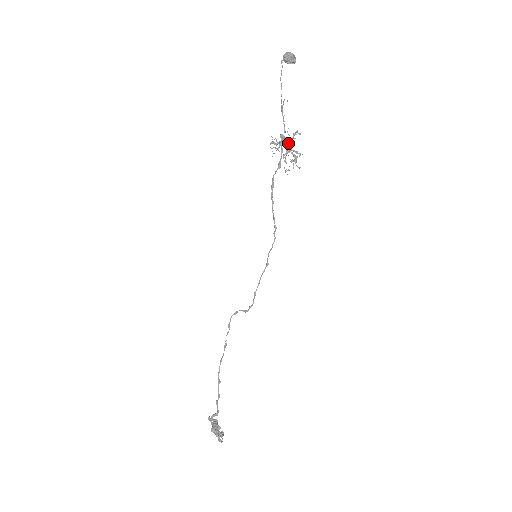
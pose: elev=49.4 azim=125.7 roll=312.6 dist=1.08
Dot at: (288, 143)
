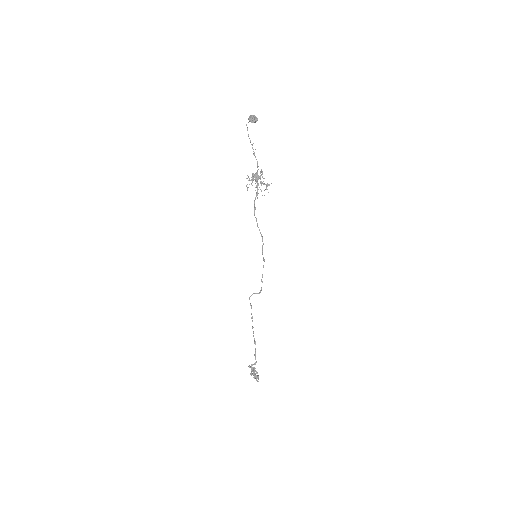
Dot at: (258, 178)
